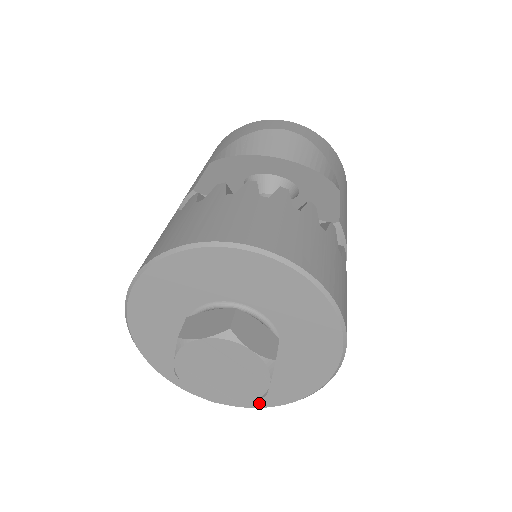
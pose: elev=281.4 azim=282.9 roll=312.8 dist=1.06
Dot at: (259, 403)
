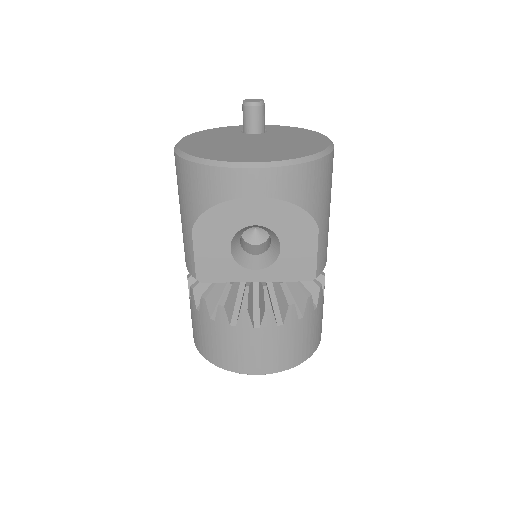
Dot at: occluded
